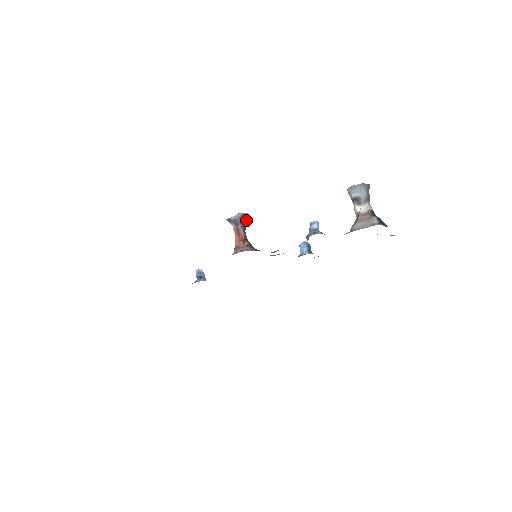
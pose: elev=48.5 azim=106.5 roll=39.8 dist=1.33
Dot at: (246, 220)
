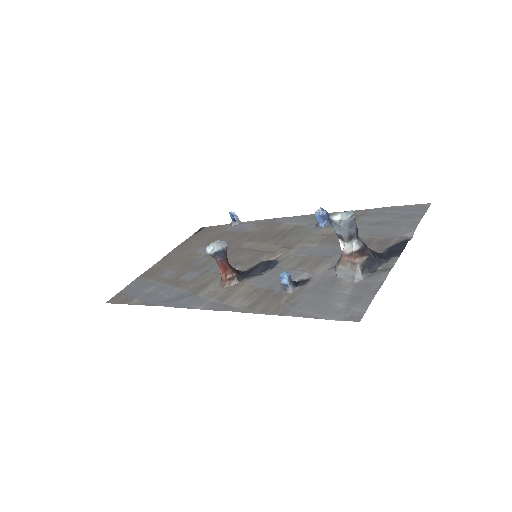
Dot at: (223, 253)
